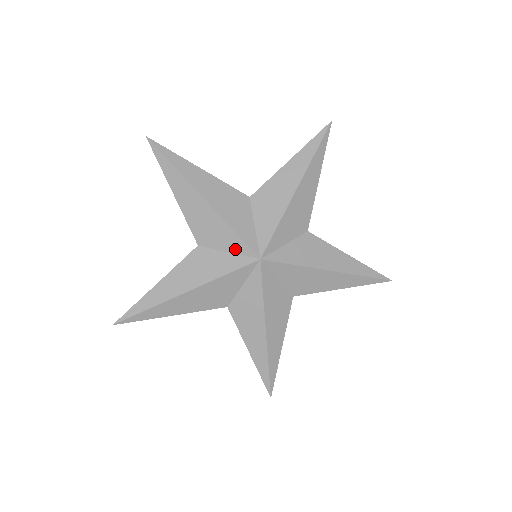
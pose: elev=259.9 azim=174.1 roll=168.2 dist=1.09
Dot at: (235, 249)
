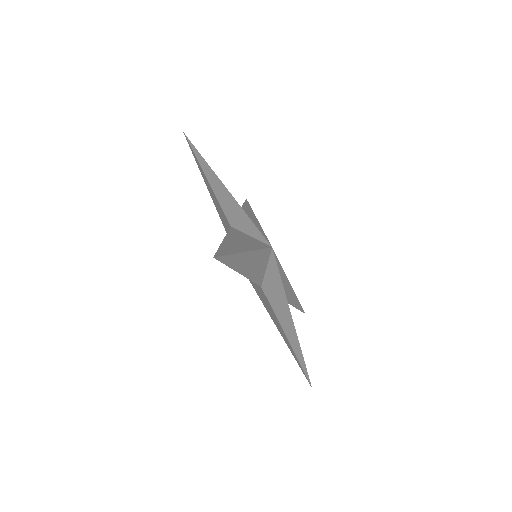
Dot at: (256, 236)
